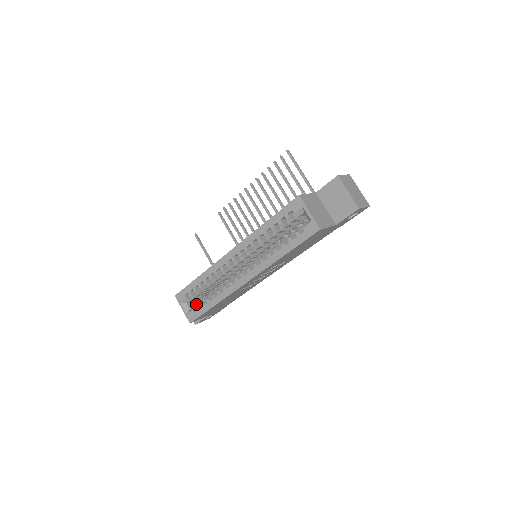
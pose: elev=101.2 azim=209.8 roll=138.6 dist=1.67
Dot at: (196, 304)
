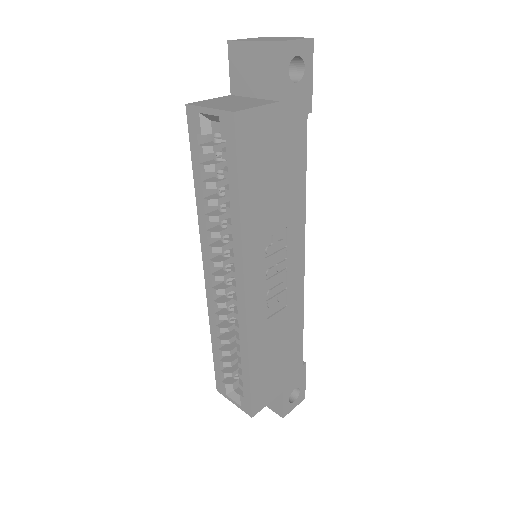
Dot at: (239, 383)
